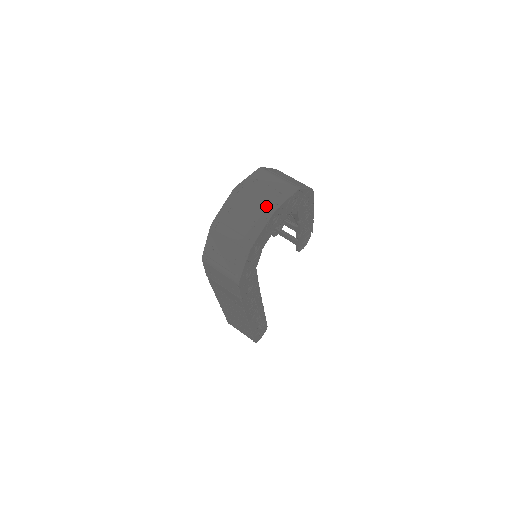
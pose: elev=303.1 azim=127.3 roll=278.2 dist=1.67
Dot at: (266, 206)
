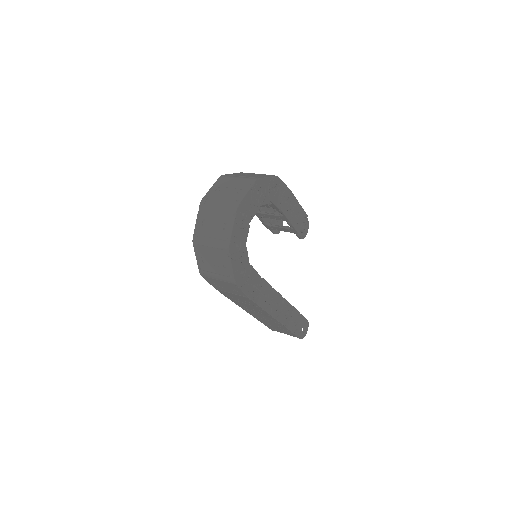
Dot at: (230, 206)
